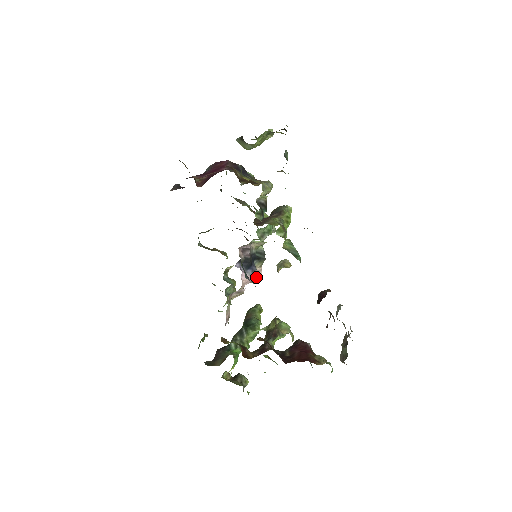
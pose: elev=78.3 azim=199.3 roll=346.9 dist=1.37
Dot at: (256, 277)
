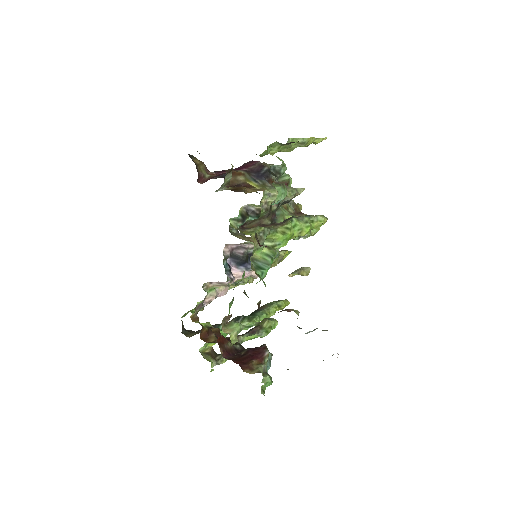
Dot at: occluded
